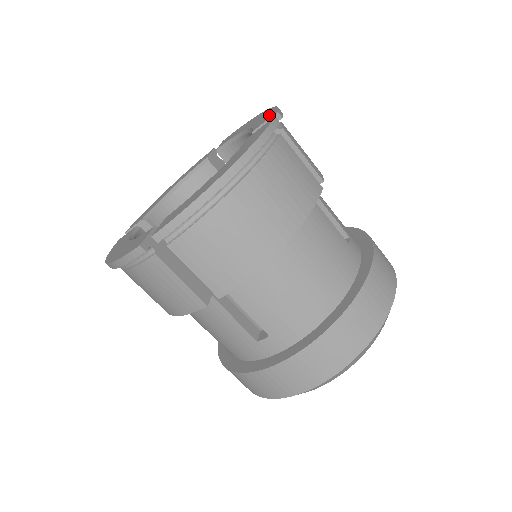
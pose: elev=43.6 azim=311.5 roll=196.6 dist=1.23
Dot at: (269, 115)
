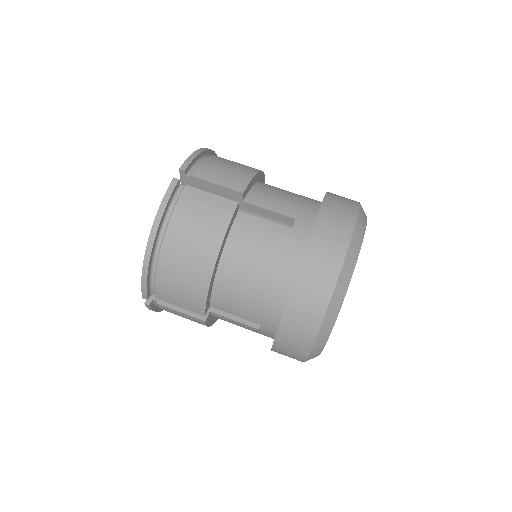
Dot at: occluded
